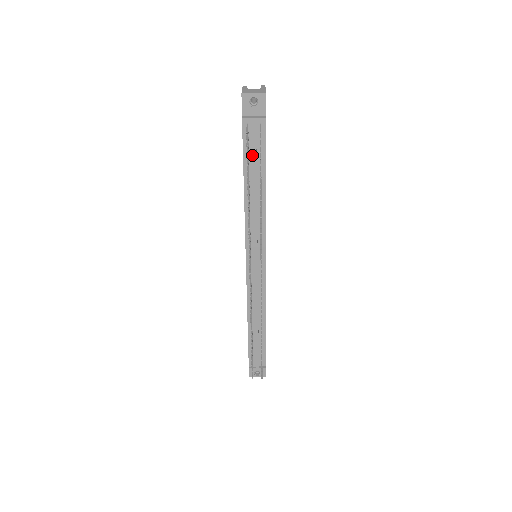
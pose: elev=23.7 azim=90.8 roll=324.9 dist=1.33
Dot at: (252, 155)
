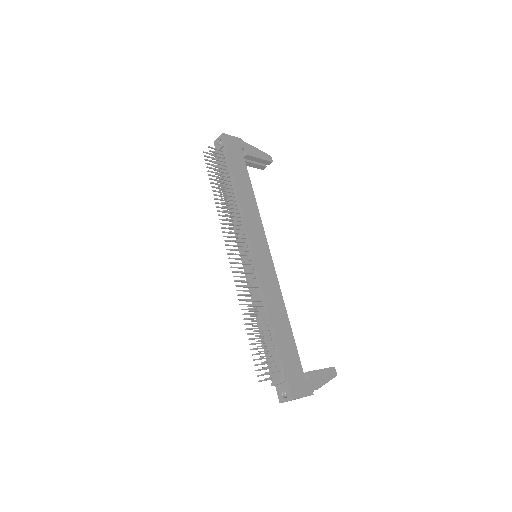
Dot at: occluded
